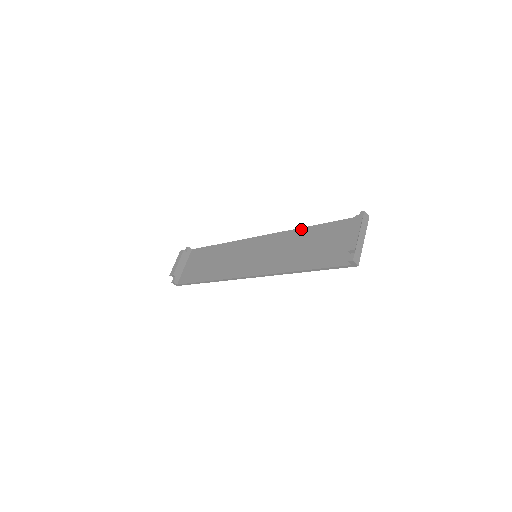
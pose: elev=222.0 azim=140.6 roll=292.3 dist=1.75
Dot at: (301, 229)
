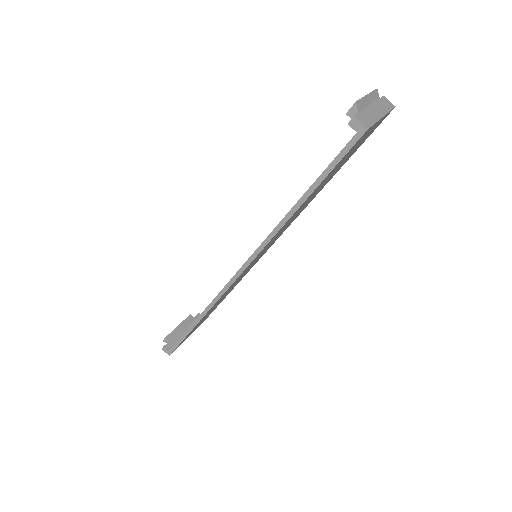
Dot at: occluded
